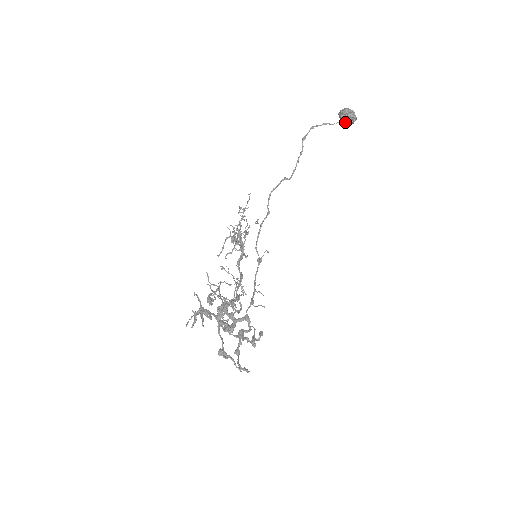
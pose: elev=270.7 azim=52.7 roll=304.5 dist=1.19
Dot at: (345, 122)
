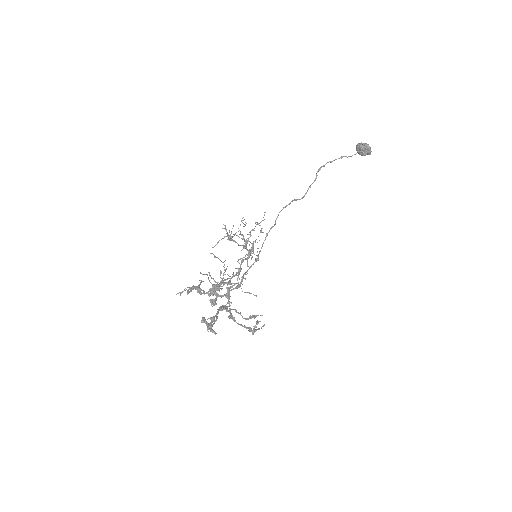
Dot at: (360, 154)
